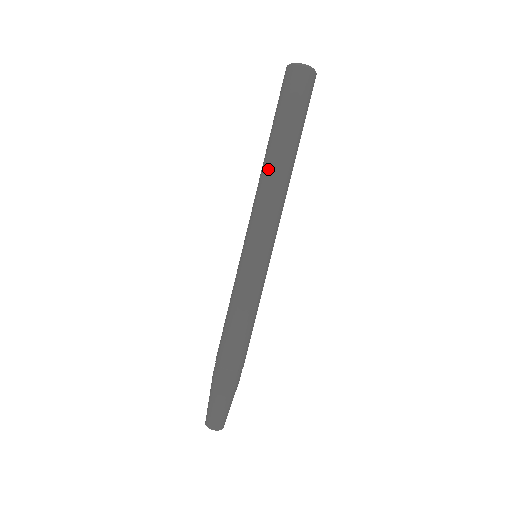
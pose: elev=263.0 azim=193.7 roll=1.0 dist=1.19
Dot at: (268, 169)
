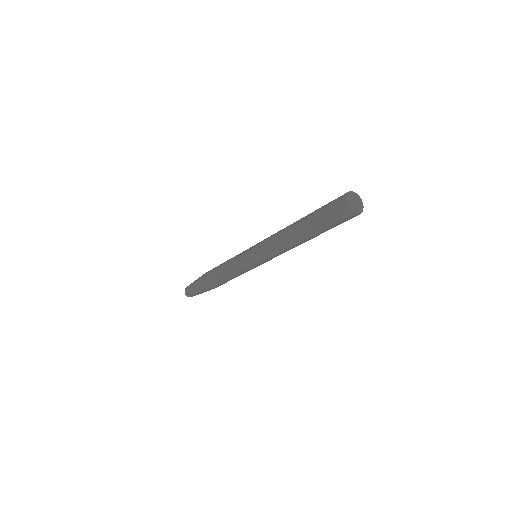
Dot at: (298, 245)
